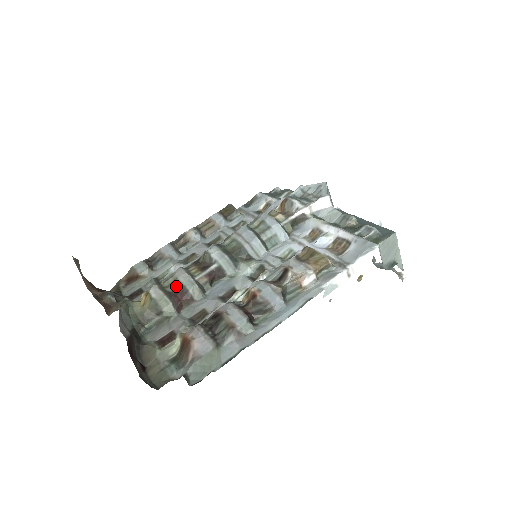
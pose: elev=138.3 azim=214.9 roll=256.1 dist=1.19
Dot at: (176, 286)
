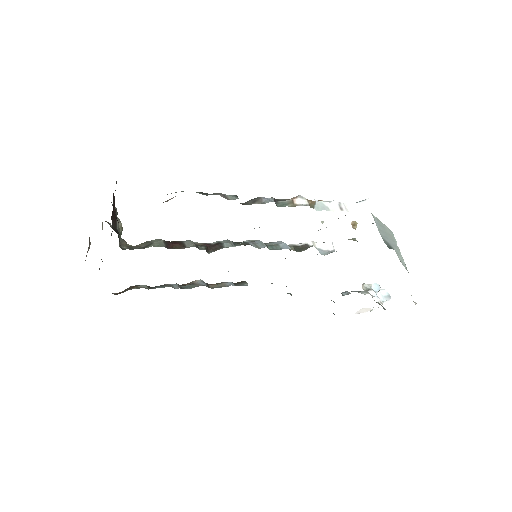
Dot at: occluded
